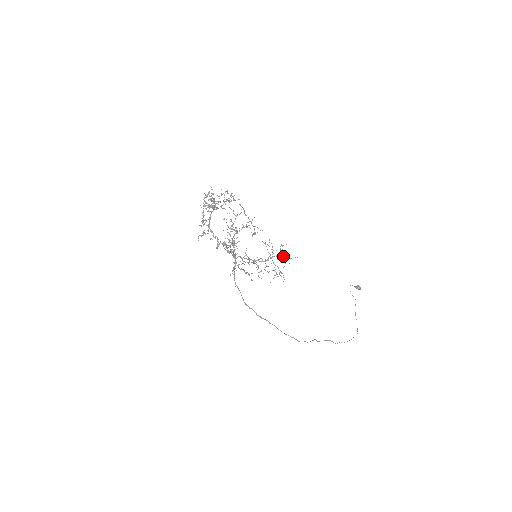
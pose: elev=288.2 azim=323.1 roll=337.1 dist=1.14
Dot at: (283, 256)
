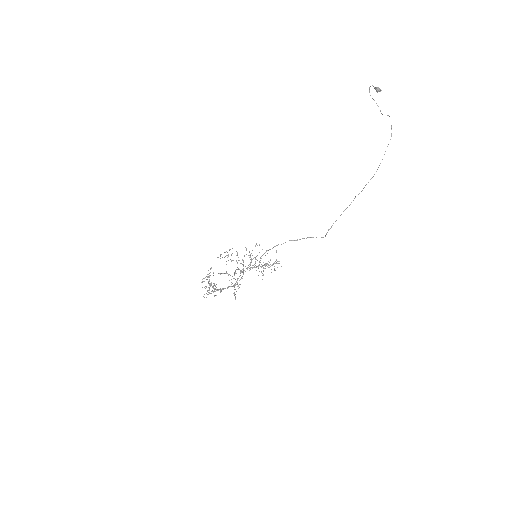
Dot at: occluded
